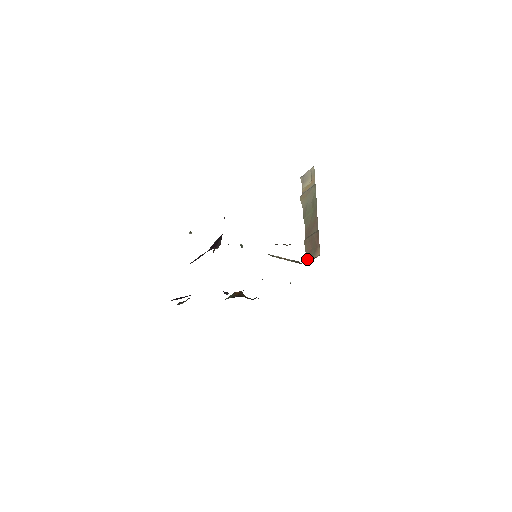
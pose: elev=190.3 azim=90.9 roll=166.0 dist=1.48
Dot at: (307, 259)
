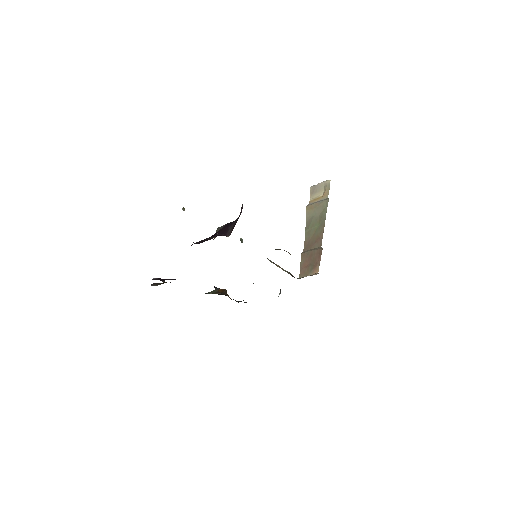
Dot at: (301, 274)
